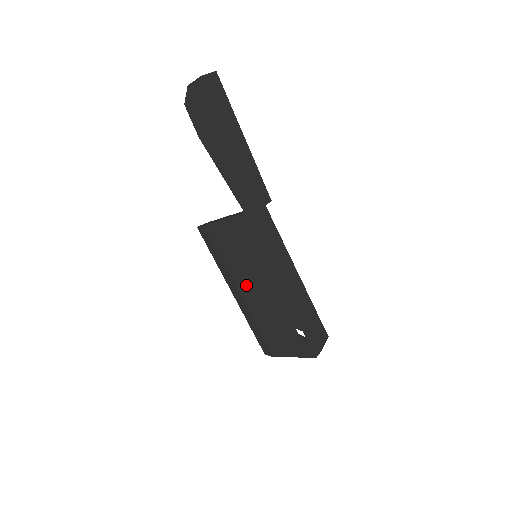
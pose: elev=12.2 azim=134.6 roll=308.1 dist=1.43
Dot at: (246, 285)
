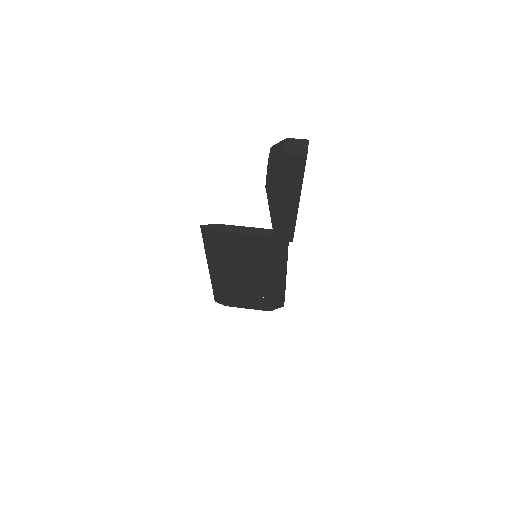
Dot at: (233, 270)
